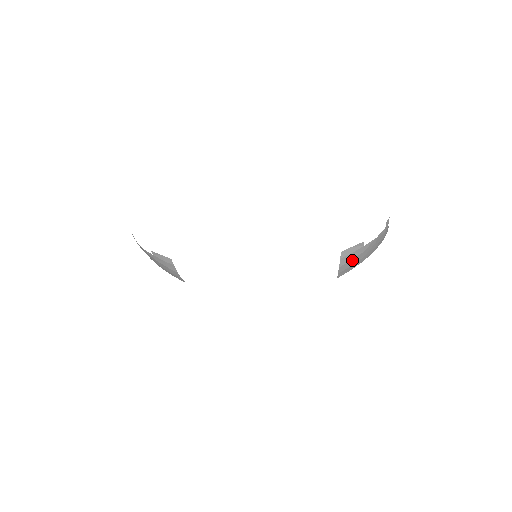
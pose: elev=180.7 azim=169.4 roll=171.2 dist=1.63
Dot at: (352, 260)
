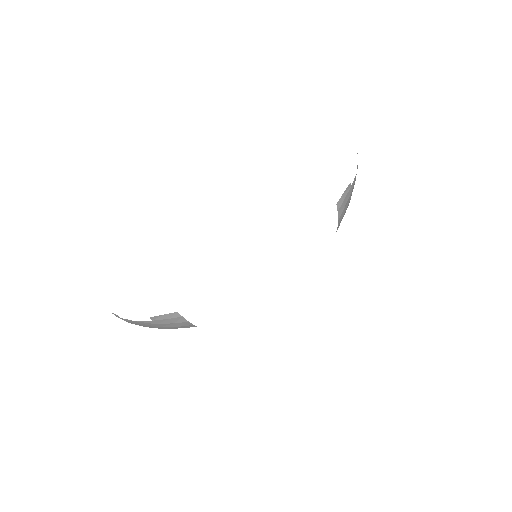
Dot at: (345, 206)
